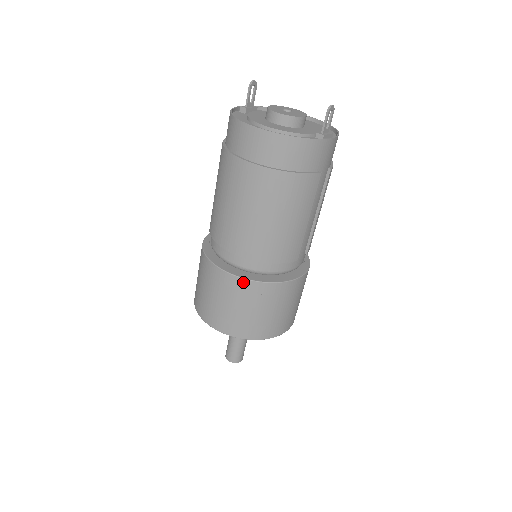
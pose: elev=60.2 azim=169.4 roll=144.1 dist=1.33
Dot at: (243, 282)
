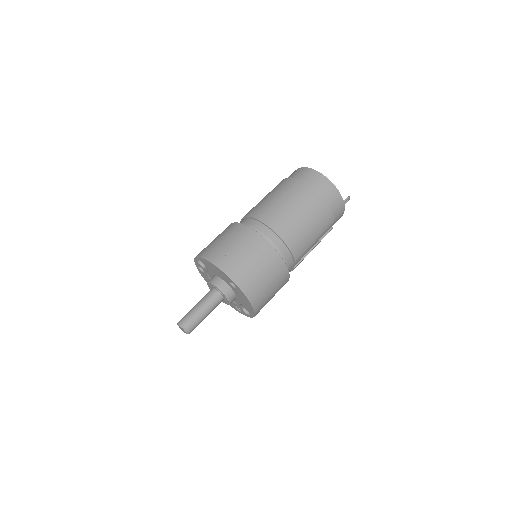
Dot at: (267, 245)
